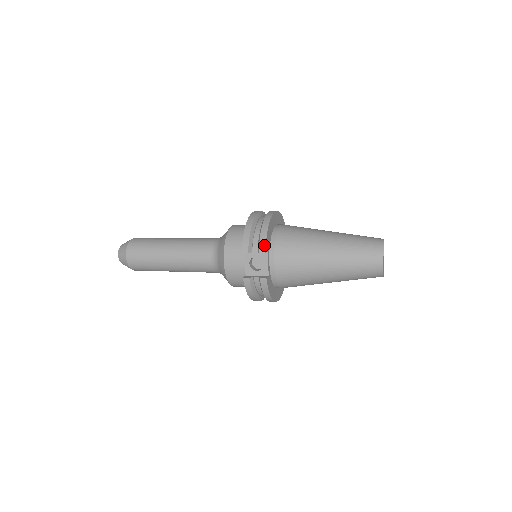
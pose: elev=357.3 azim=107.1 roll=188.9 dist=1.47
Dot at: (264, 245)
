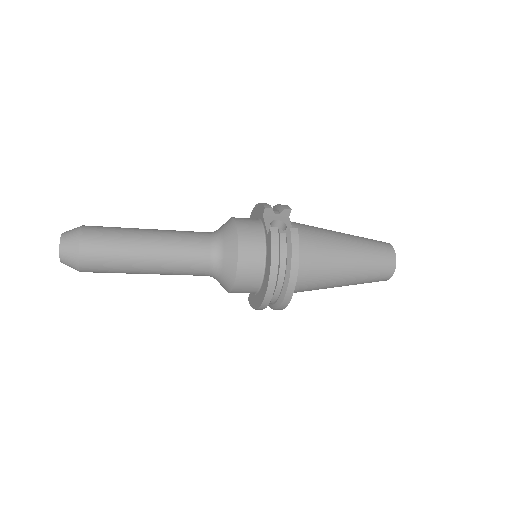
Dot at: (287, 206)
